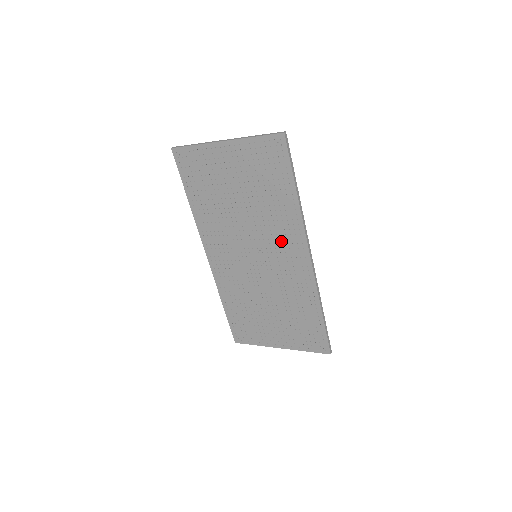
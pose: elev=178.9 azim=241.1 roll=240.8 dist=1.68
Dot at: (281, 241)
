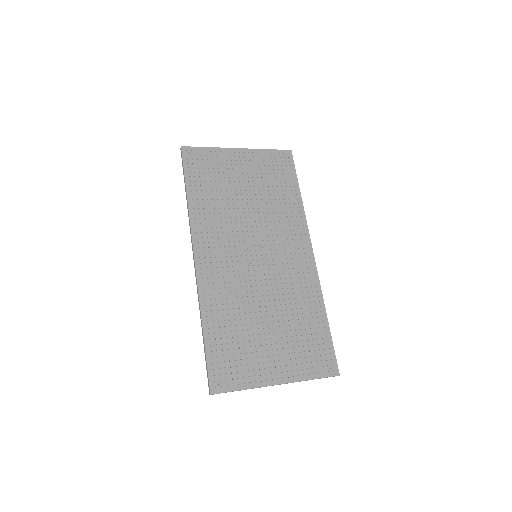
Dot at: (285, 237)
